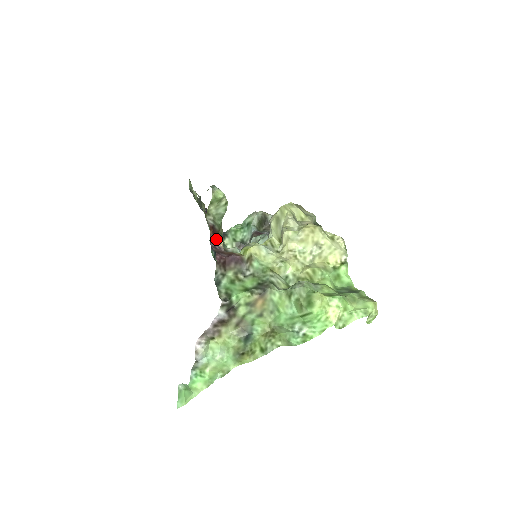
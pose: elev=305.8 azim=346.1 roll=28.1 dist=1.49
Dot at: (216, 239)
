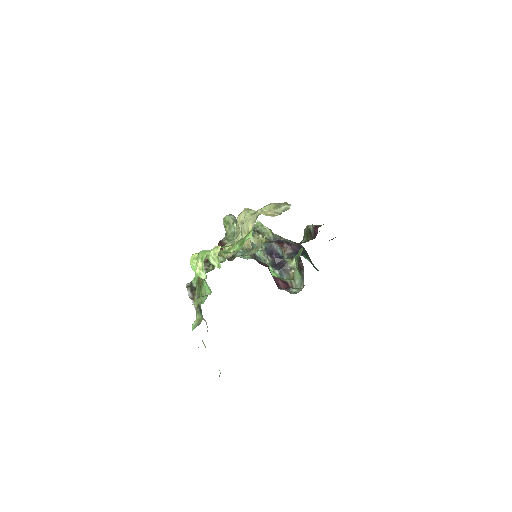
Dot at: (222, 249)
